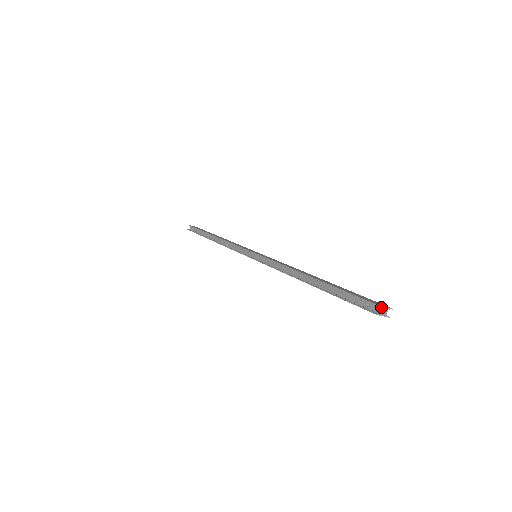
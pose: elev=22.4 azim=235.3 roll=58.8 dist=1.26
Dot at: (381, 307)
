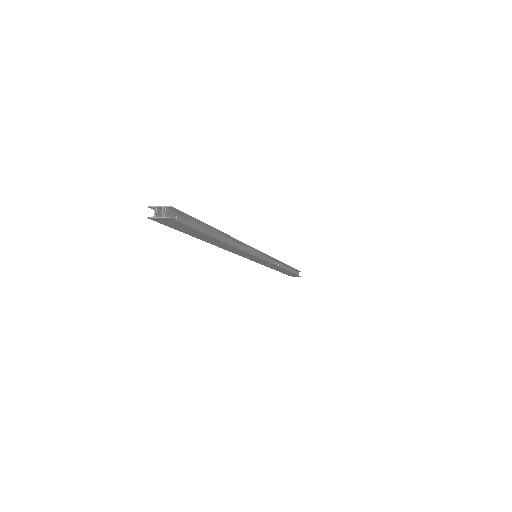
Dot at: (153, 208)
